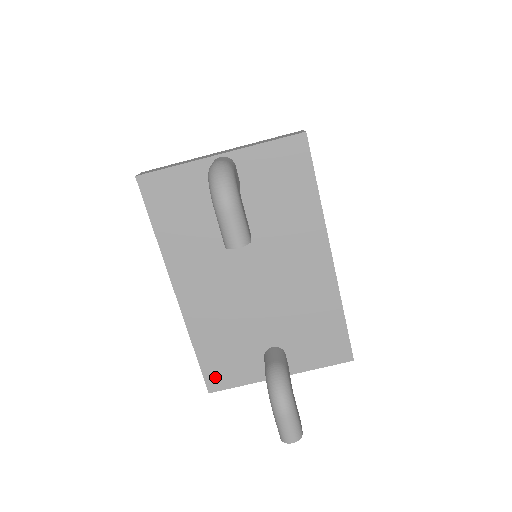
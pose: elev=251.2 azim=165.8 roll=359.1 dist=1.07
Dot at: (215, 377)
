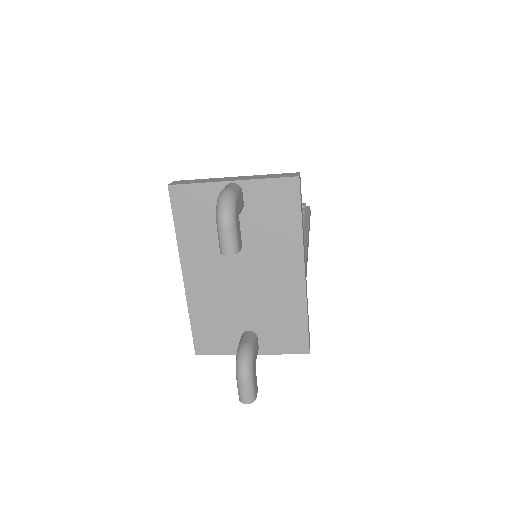
Dot at: (202, 344)
